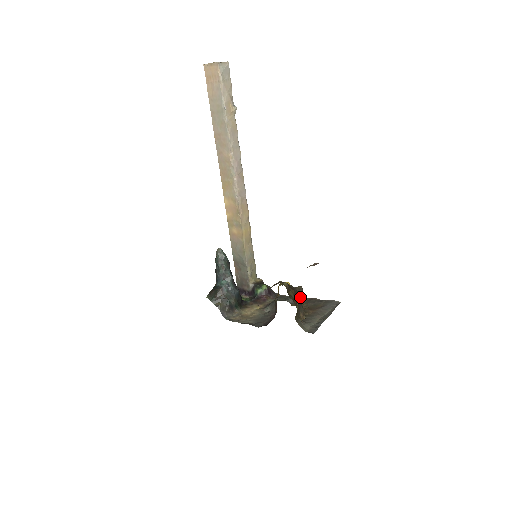
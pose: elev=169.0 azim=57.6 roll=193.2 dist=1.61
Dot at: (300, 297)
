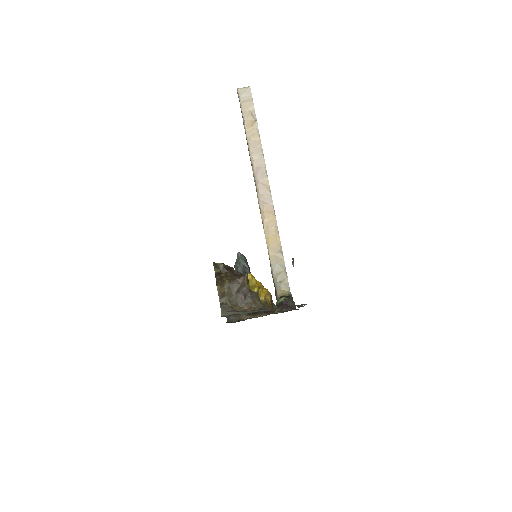
Dot at: (236, 282)
